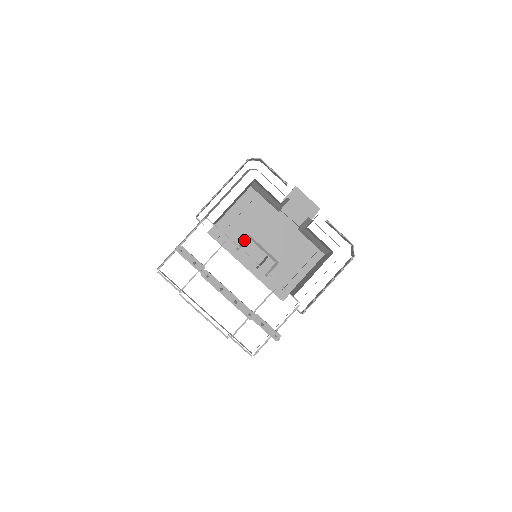
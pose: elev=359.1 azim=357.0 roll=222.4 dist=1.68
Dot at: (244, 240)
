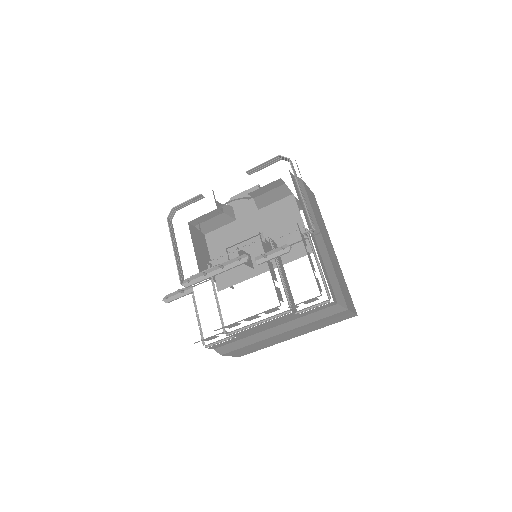
Dot at: occluded
